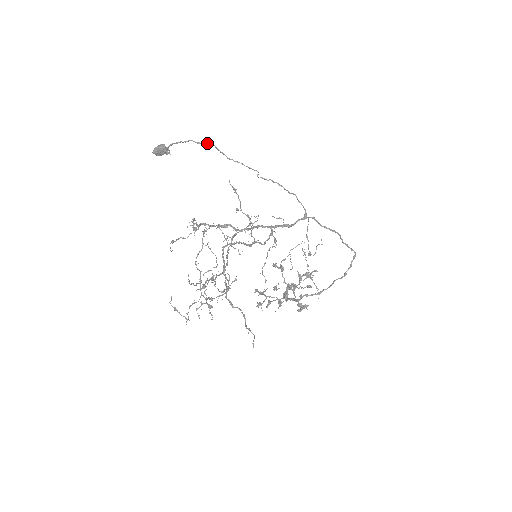
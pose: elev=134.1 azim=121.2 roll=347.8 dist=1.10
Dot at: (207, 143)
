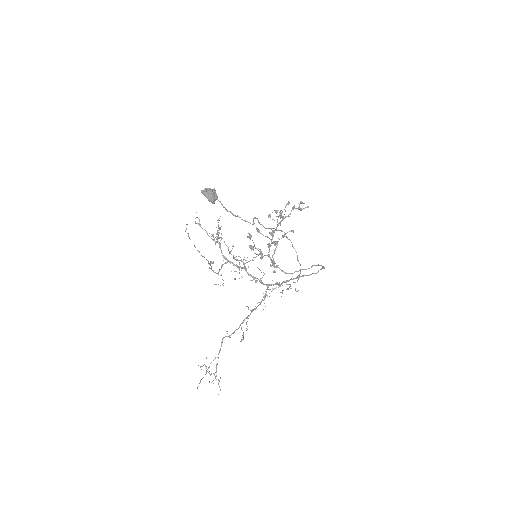
Dot at: occluded
